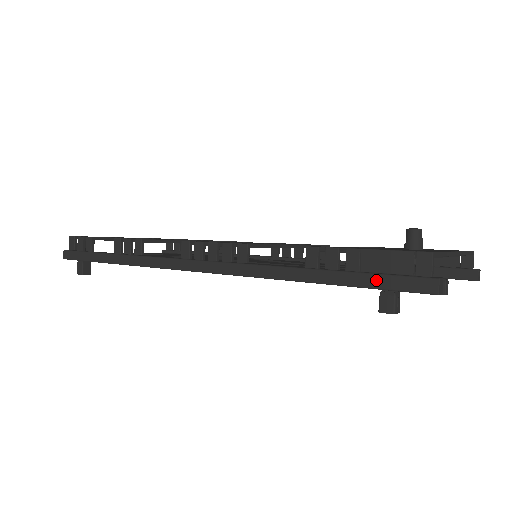
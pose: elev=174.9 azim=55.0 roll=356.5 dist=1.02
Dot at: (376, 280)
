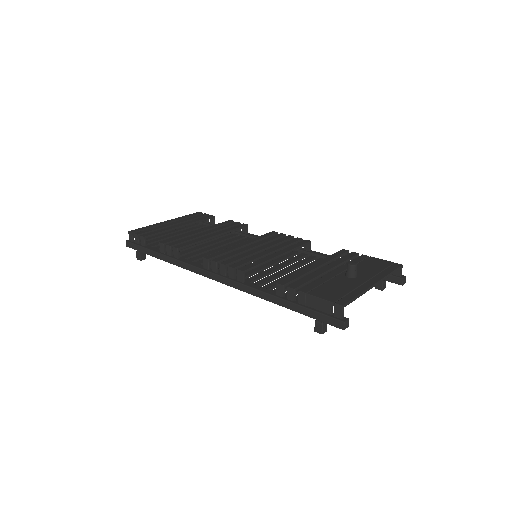
Dot at: (313, 314)
